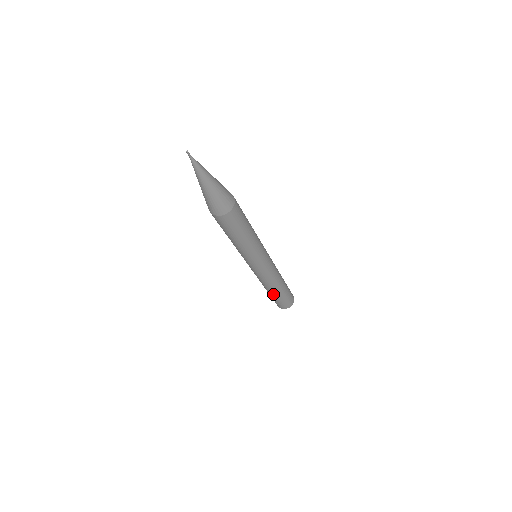
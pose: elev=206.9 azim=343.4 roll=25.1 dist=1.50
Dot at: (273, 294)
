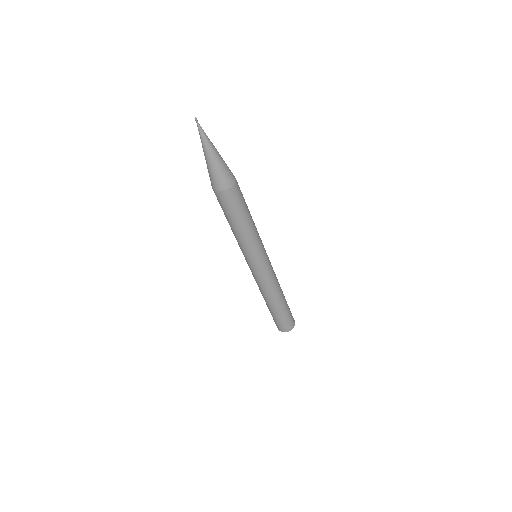
Dot at: (276, 308)
